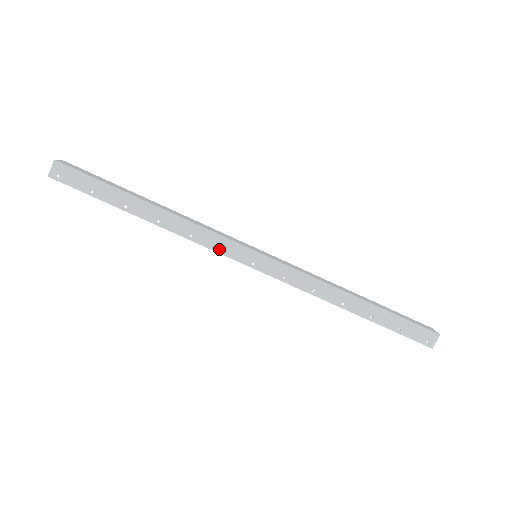
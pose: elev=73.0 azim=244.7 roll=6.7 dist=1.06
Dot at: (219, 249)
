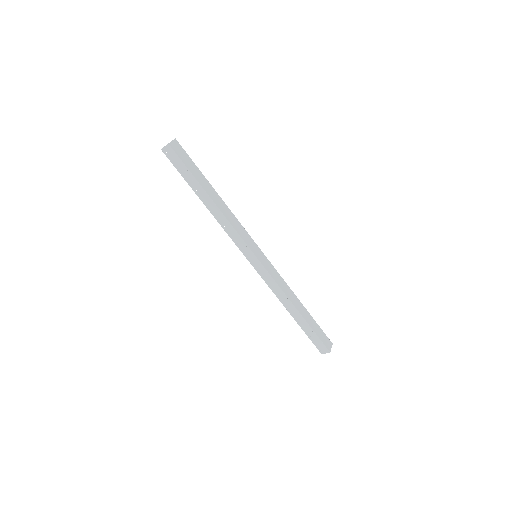
Dot at: (236, 242)
